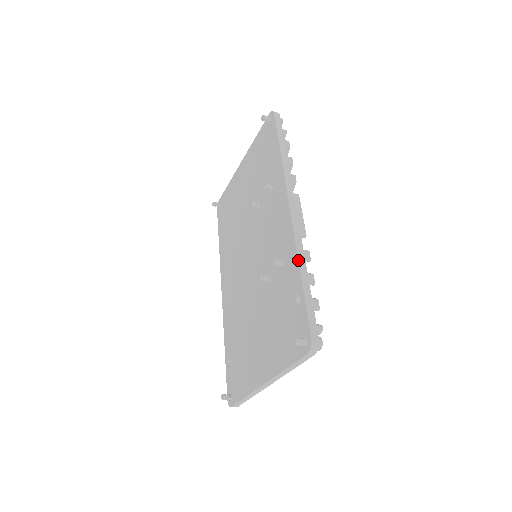
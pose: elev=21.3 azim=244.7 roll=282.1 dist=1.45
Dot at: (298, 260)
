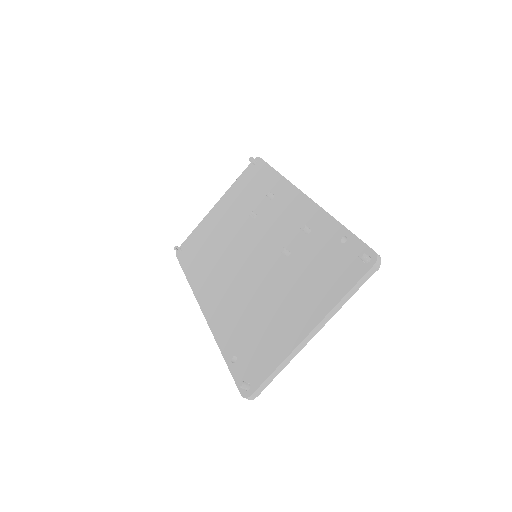
Dot at: (332, 216)
